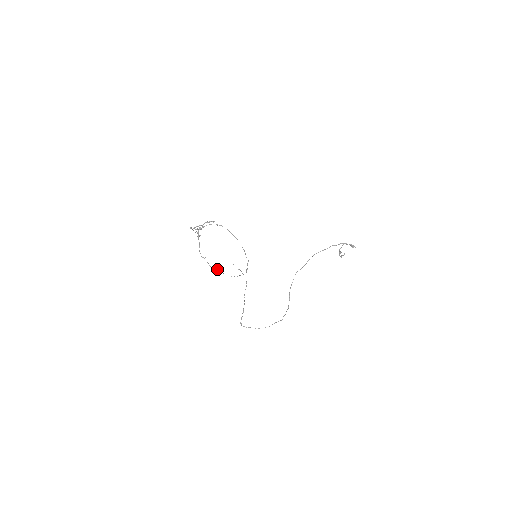
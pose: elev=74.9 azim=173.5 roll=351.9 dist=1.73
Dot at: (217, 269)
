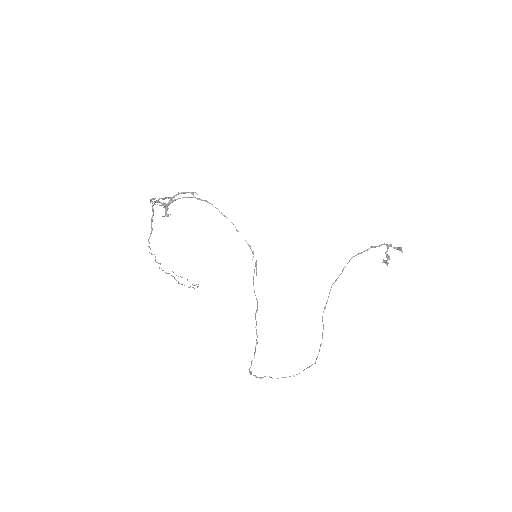
Dot at: (171, 275)
